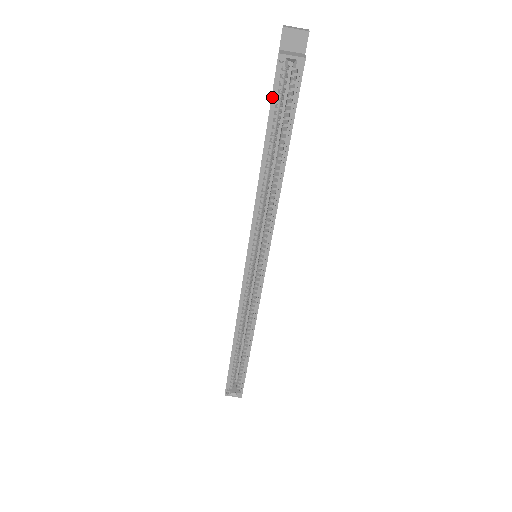
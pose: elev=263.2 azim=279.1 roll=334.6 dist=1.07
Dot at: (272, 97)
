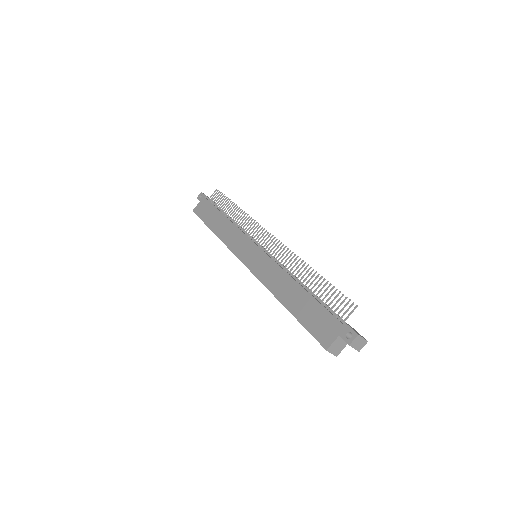
Dot at: (309, 332)
